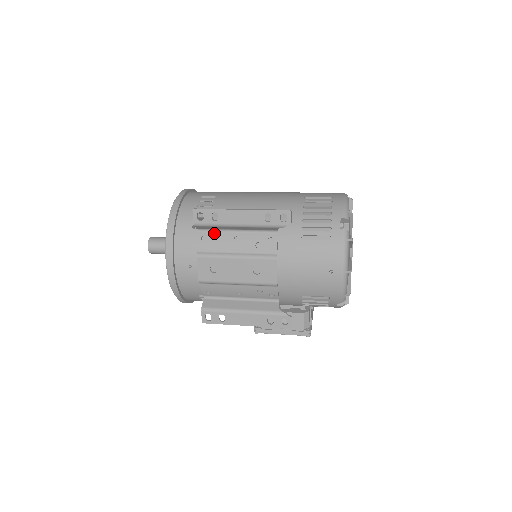
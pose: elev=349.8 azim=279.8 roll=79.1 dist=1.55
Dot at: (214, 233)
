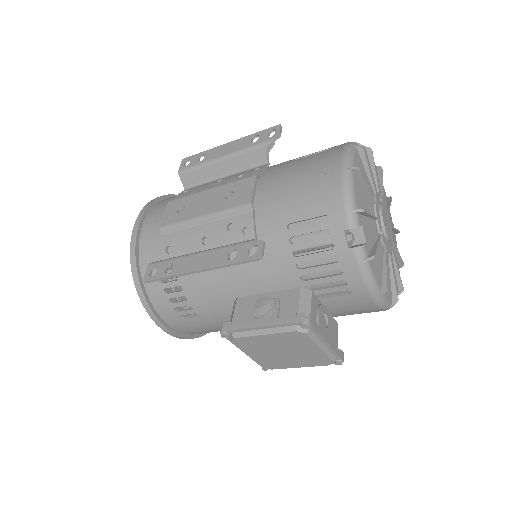
Dot at: (199, 186)
